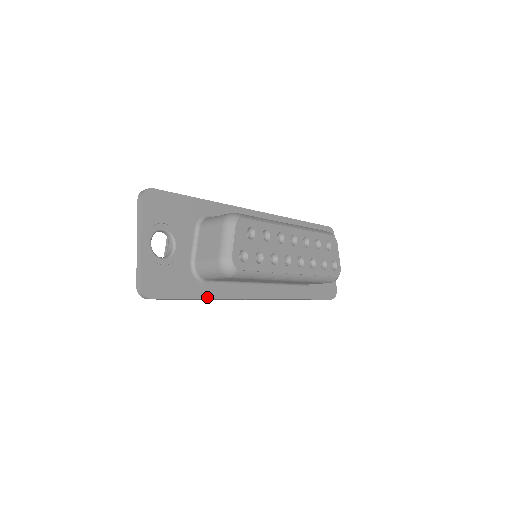
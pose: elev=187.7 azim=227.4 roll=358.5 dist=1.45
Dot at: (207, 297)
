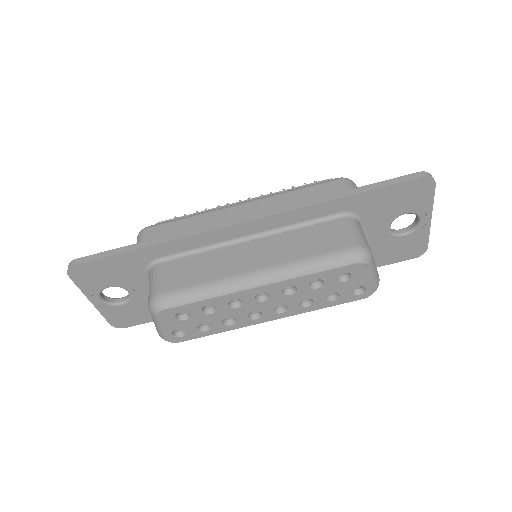
Dot at: occluded
